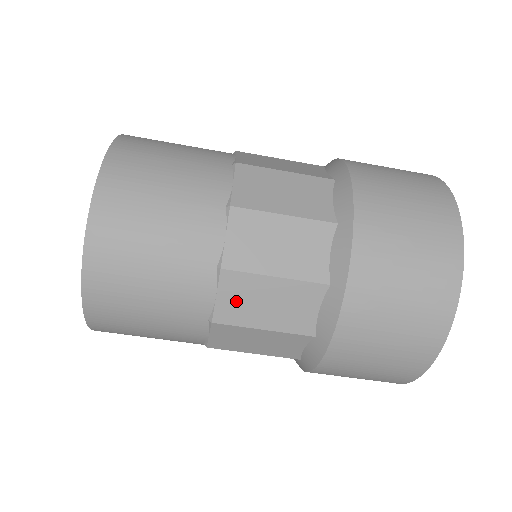
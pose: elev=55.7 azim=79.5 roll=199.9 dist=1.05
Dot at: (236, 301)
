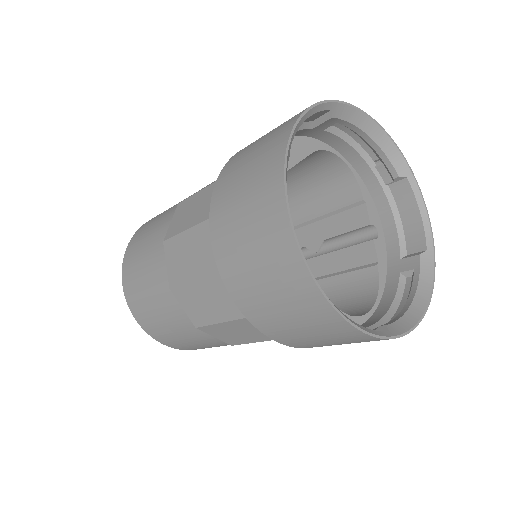
Dot at: occluded
